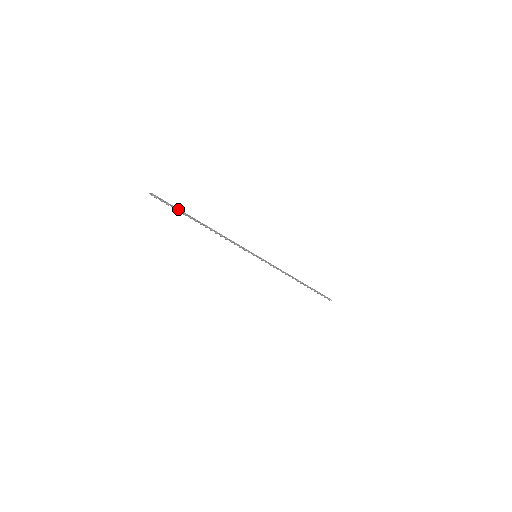
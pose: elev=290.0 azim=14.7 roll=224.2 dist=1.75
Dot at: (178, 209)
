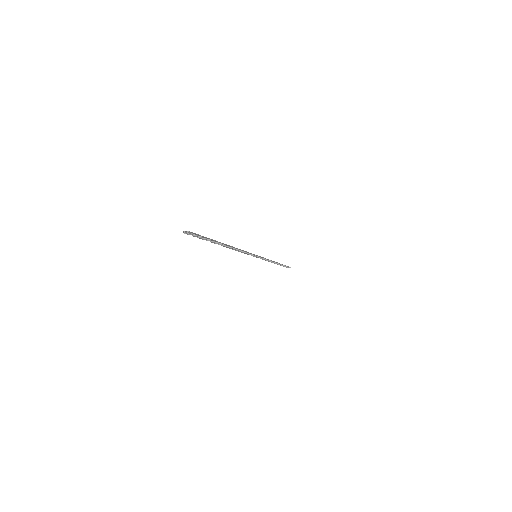
Dot at: (208, 238)
